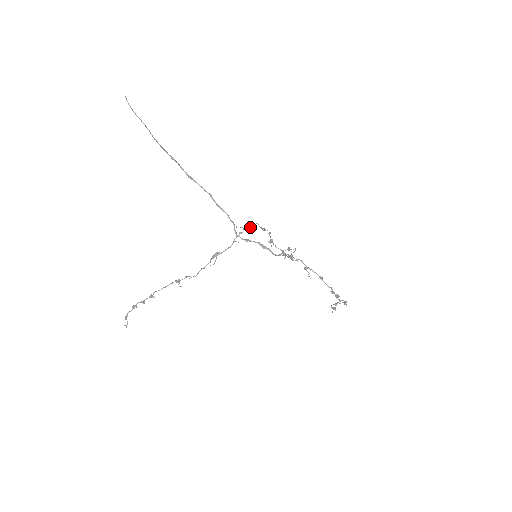
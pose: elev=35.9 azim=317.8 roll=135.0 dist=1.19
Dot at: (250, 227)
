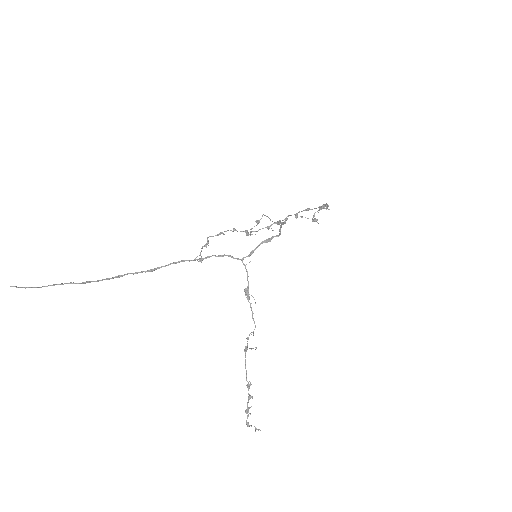
Dot at: occluded
